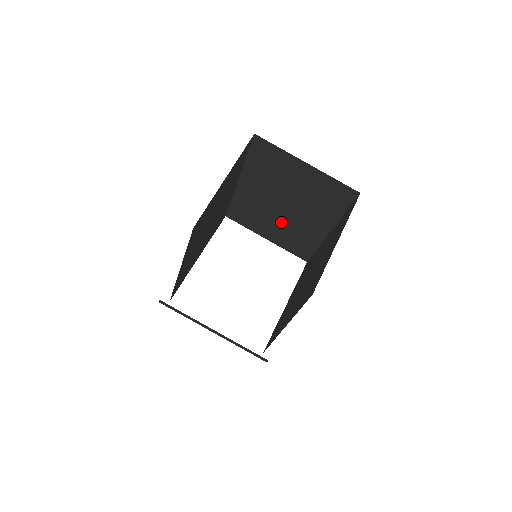
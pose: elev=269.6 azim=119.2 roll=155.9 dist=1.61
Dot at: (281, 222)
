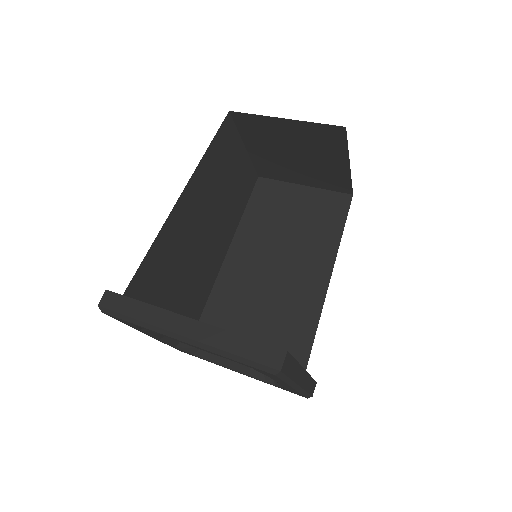
Dot at: (270, 301)
